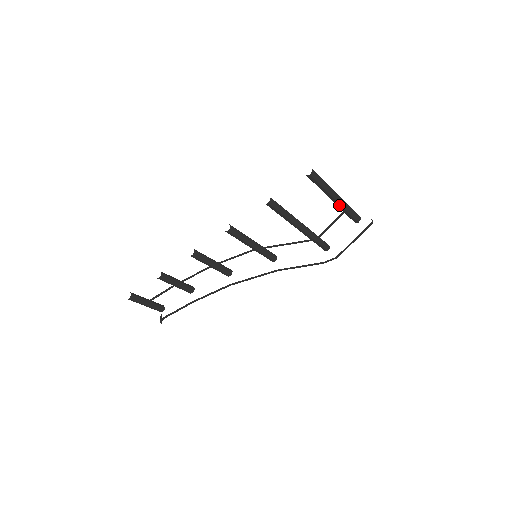
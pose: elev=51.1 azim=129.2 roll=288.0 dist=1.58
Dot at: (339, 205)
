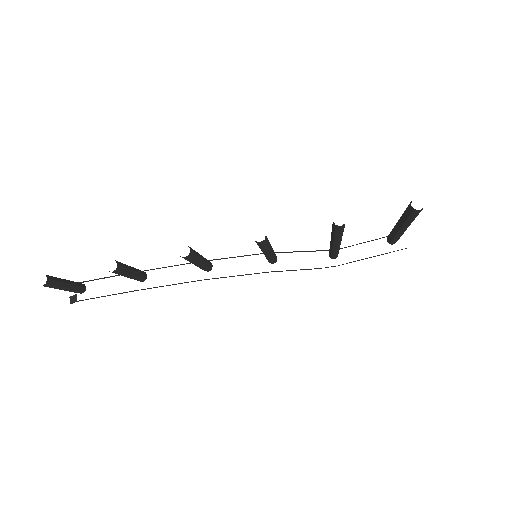
Dot at: (399, 232)
